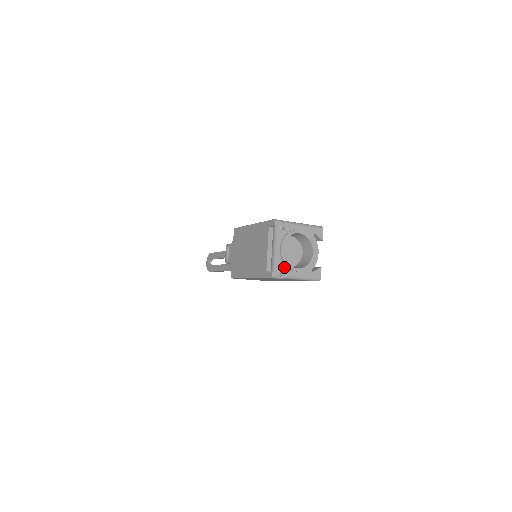
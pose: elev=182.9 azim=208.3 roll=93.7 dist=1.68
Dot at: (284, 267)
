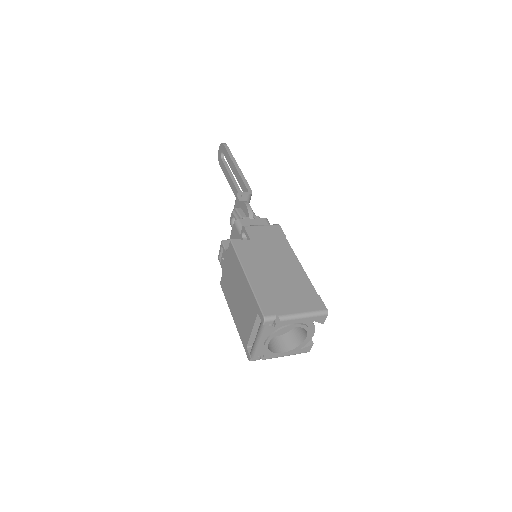
Dot at: (266, 354)
